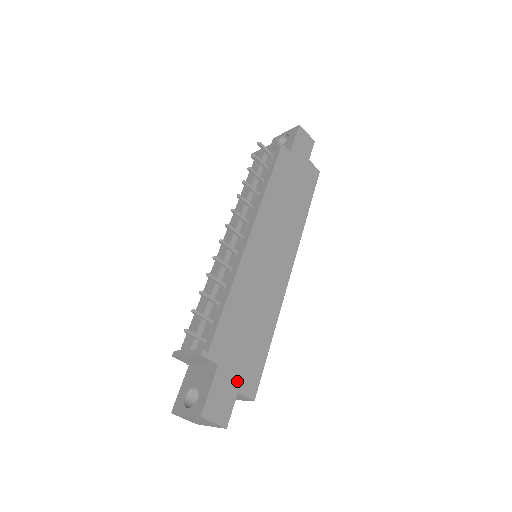
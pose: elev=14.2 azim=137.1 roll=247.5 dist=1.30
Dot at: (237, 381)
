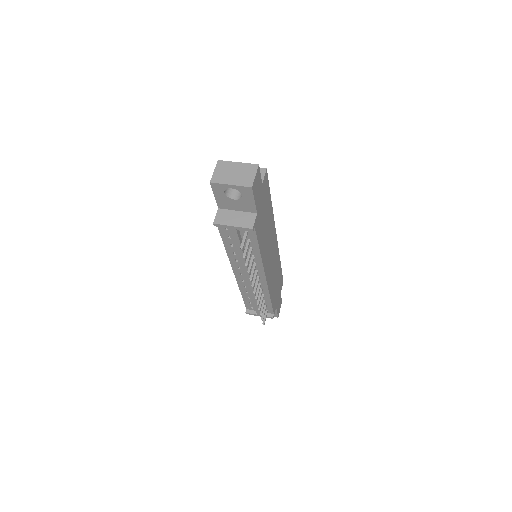
Dot at: occluded
